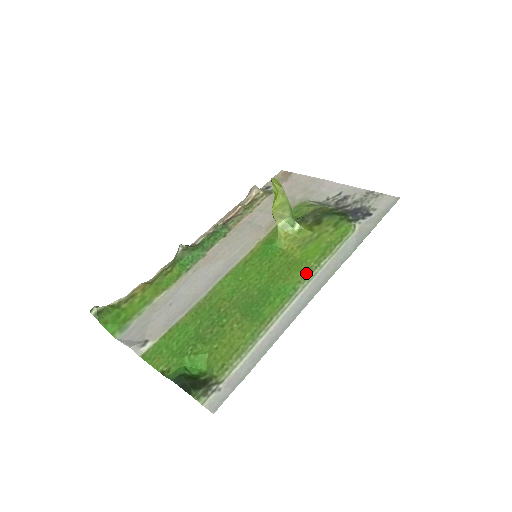
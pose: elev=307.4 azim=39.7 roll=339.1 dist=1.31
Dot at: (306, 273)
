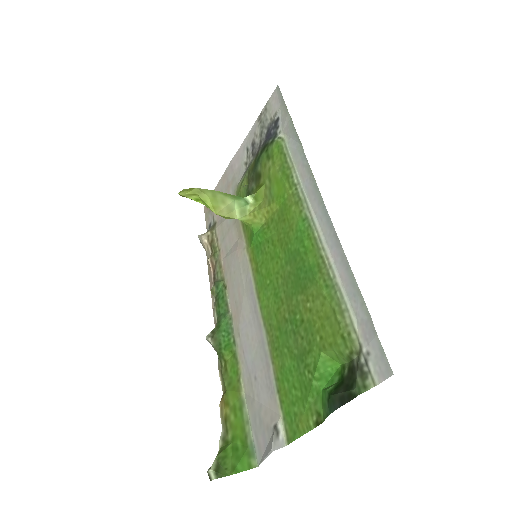
Dot at: (296, 202)
